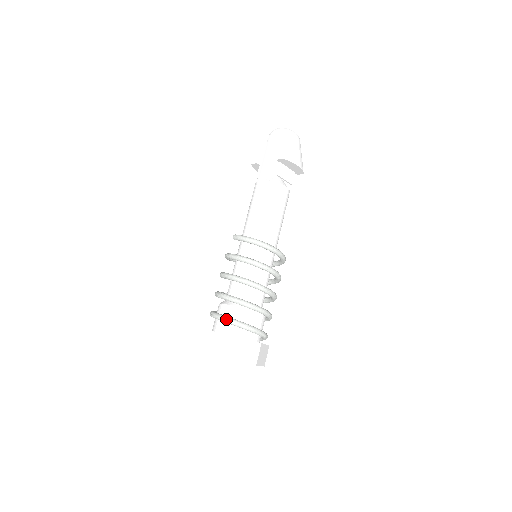
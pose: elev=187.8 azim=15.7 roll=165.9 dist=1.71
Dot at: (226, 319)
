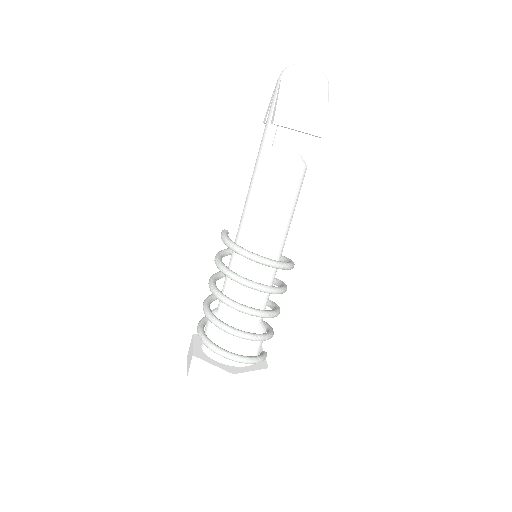
Dot at: (200, 336)
